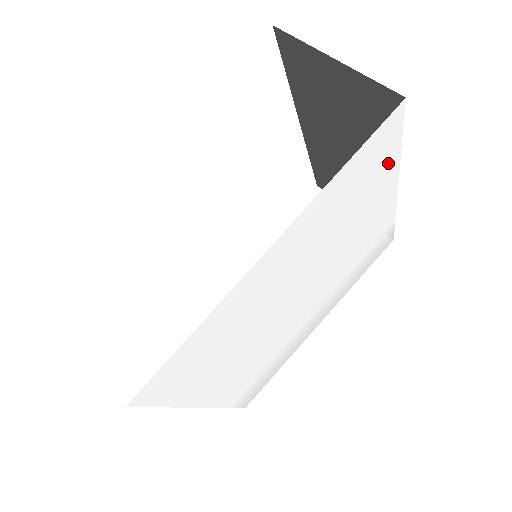
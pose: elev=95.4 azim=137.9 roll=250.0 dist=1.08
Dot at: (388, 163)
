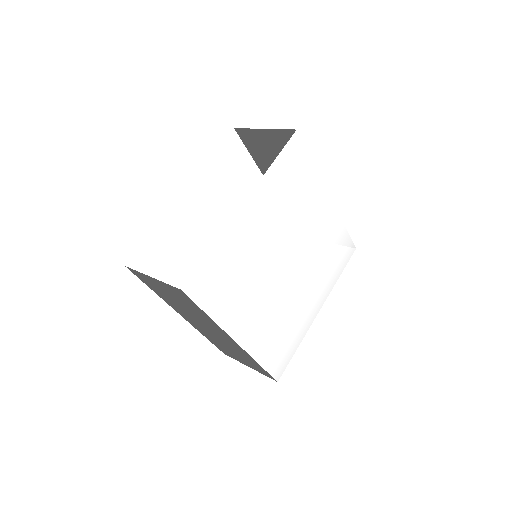
Dot at: (308, 171)
